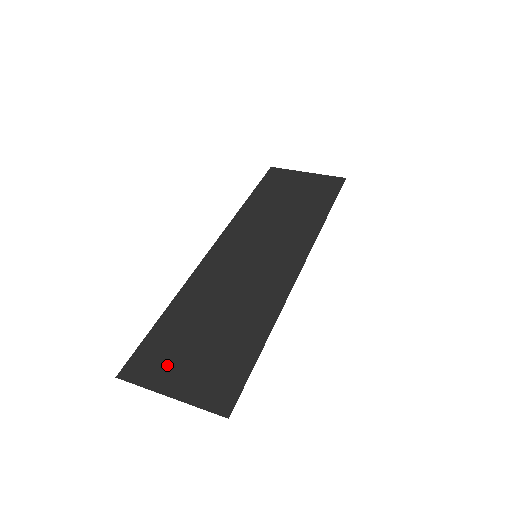
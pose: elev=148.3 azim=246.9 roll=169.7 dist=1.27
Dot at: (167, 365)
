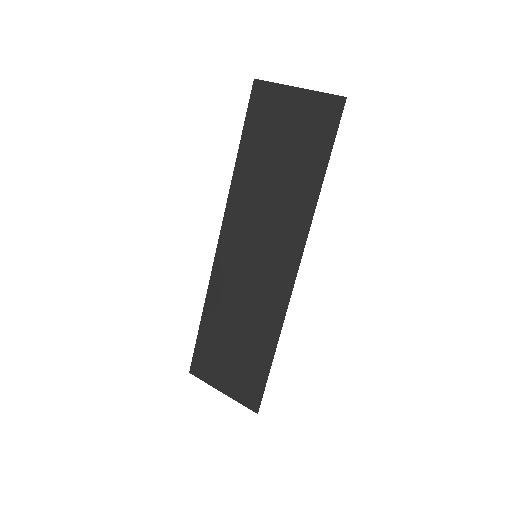
Dot at: (215, 368)
